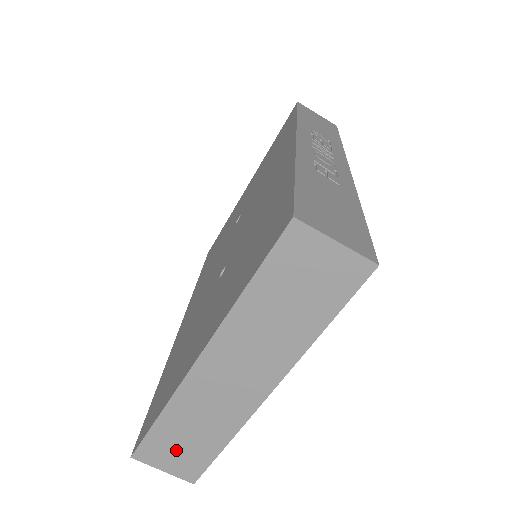
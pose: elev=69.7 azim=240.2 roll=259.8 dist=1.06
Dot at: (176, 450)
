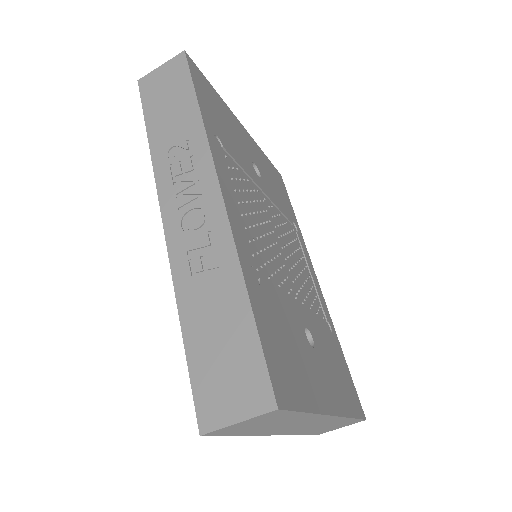
Dot at: occluded
